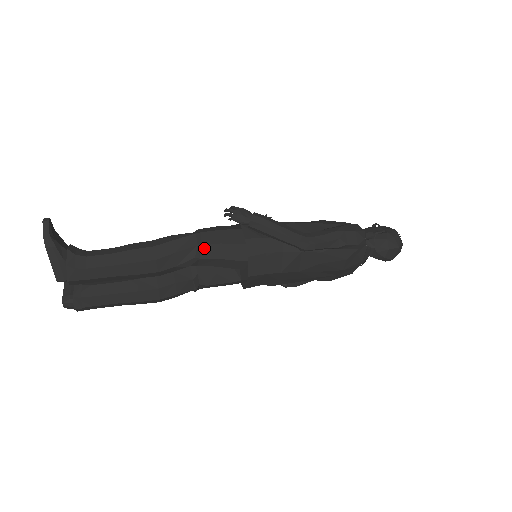
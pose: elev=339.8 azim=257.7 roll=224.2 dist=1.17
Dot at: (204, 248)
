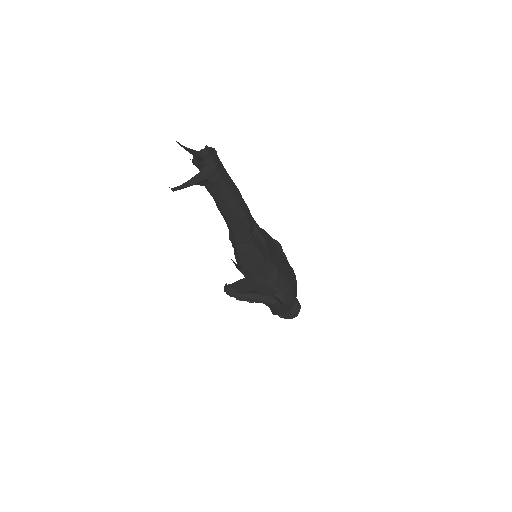
Dot at: occluded
